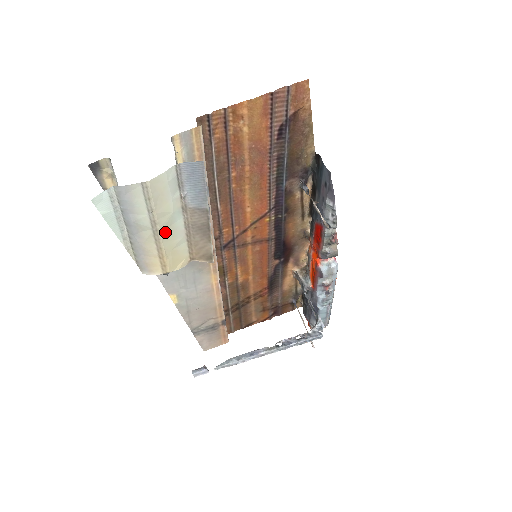
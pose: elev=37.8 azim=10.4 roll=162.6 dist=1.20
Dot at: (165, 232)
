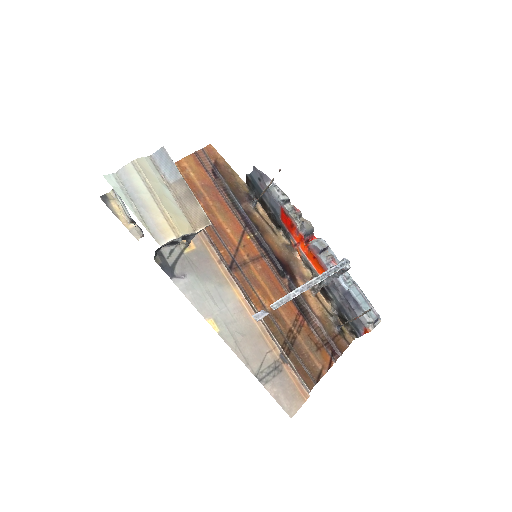
Dot at: (161, 198)
